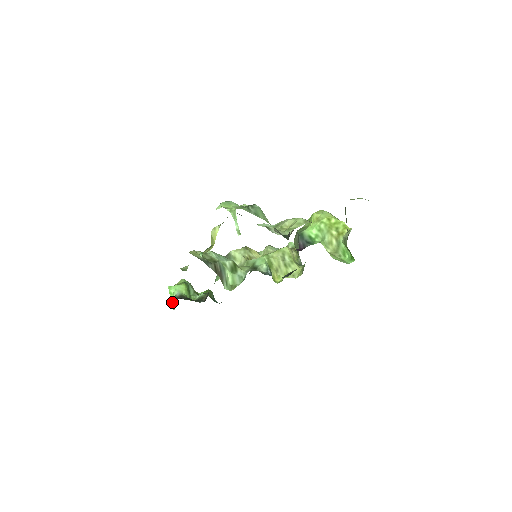
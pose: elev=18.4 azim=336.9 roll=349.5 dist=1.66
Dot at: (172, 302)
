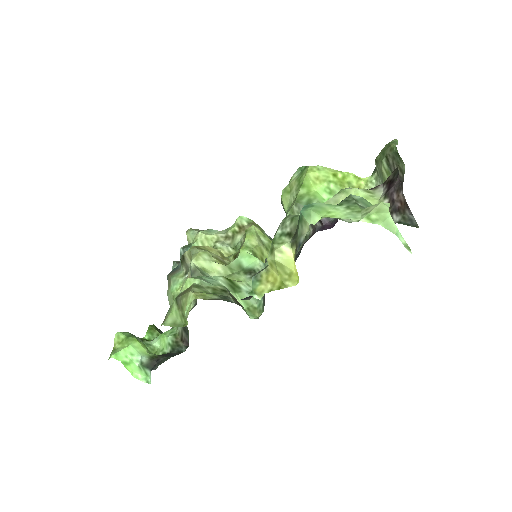
Dot at: (135, 374)
